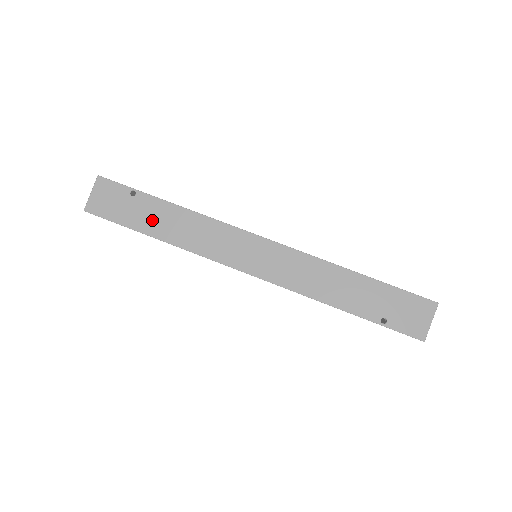
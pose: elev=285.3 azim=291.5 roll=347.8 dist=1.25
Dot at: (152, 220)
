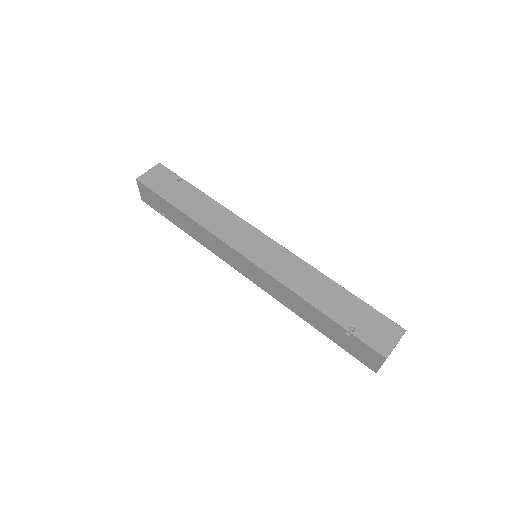
Dot at: (185, 200)
